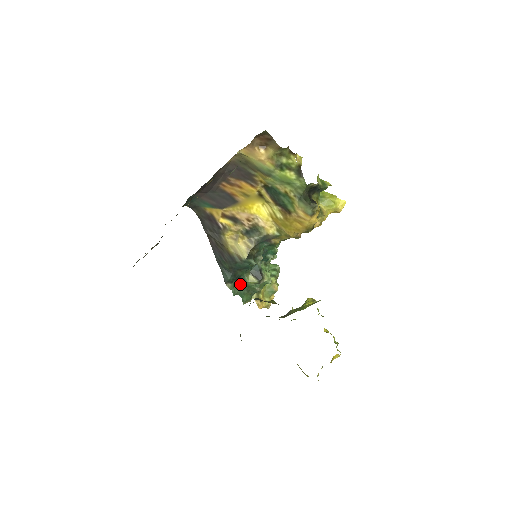
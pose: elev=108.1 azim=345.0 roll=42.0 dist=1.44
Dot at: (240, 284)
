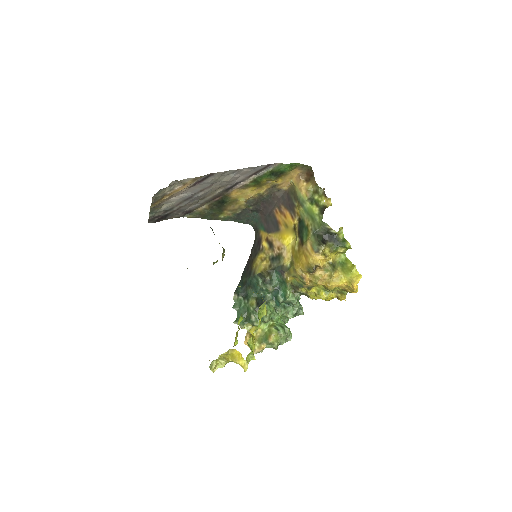
Dot at: (244, 303)
